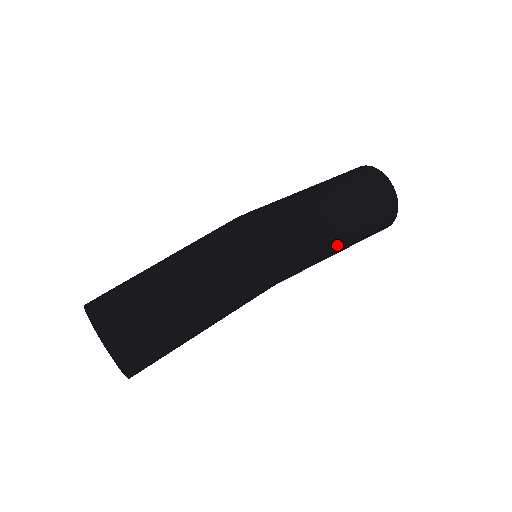
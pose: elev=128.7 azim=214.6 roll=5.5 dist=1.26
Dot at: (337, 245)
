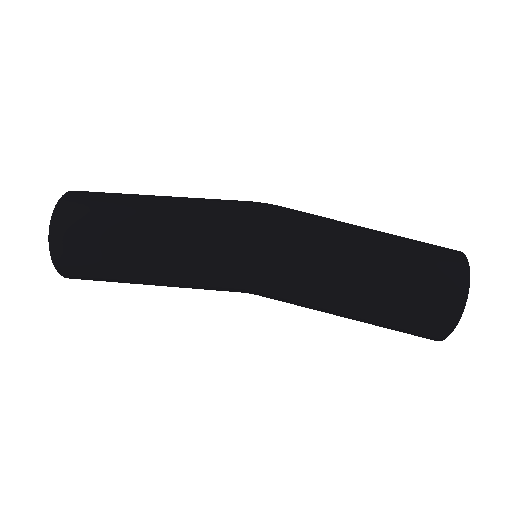
Dot at: (347, 286)
